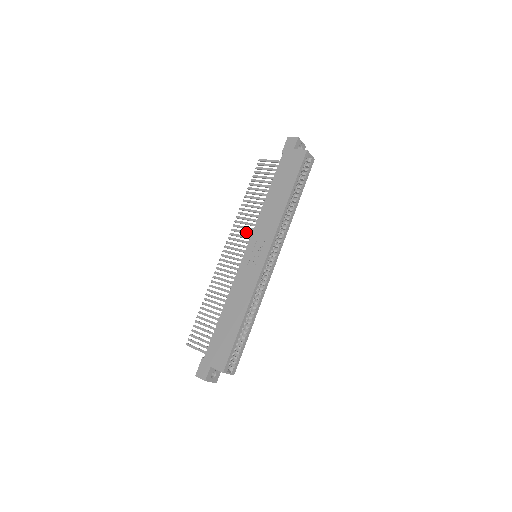
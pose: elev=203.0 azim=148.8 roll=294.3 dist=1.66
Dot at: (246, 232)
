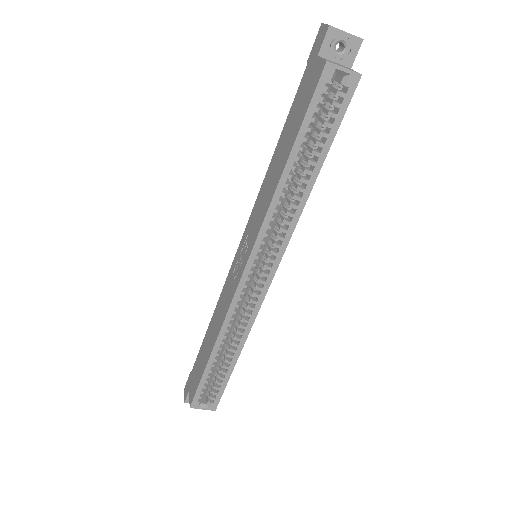
Dot at: occluded
